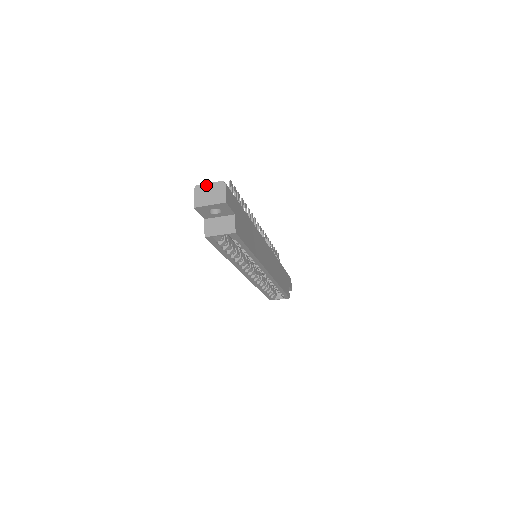
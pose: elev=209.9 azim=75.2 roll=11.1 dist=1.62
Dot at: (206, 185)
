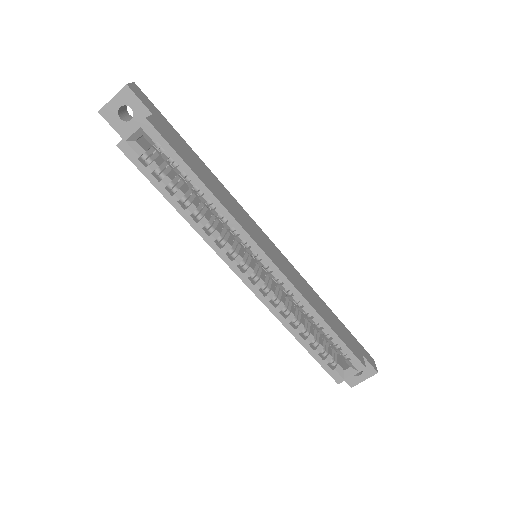
Dot at: occluded
